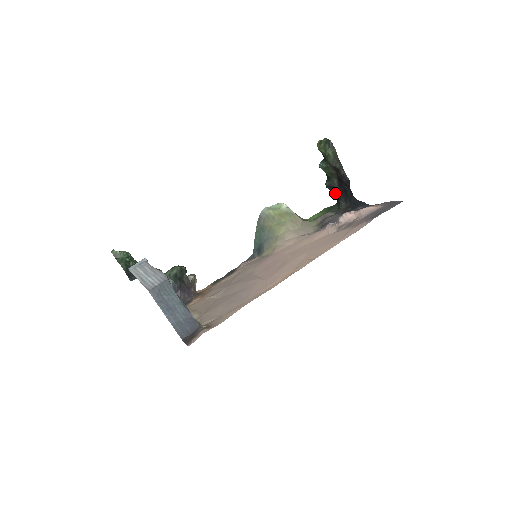
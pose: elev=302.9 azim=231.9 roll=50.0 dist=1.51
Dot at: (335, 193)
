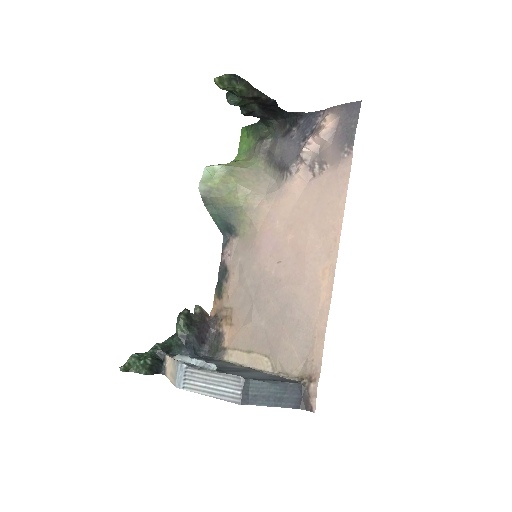
Dot at: (258, 116)
